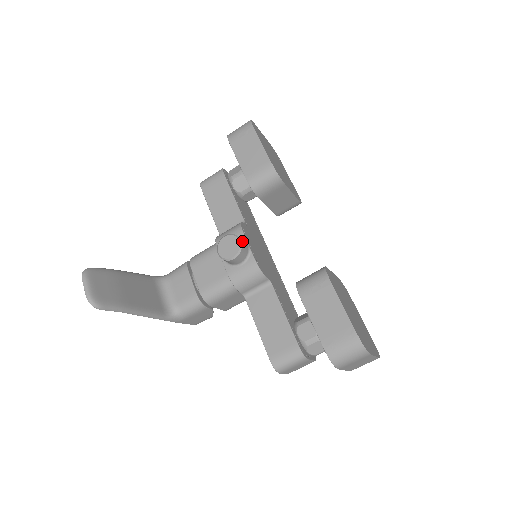
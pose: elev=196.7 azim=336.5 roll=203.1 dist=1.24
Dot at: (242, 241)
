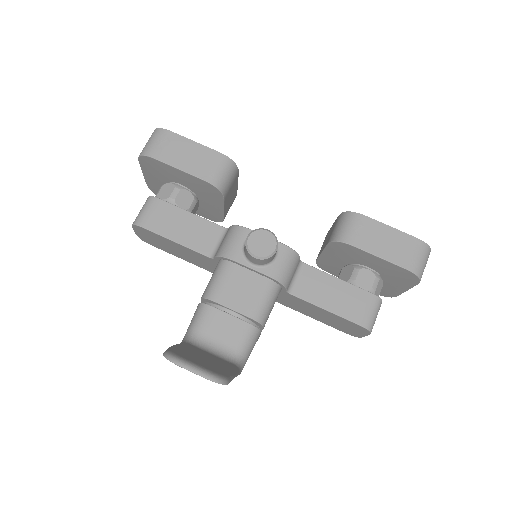
Dot at: (267, 231)
